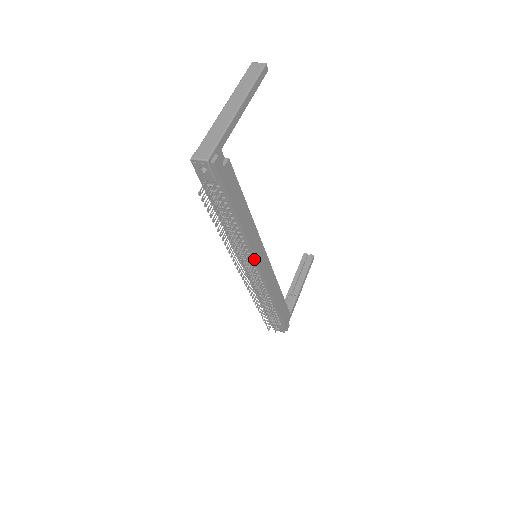
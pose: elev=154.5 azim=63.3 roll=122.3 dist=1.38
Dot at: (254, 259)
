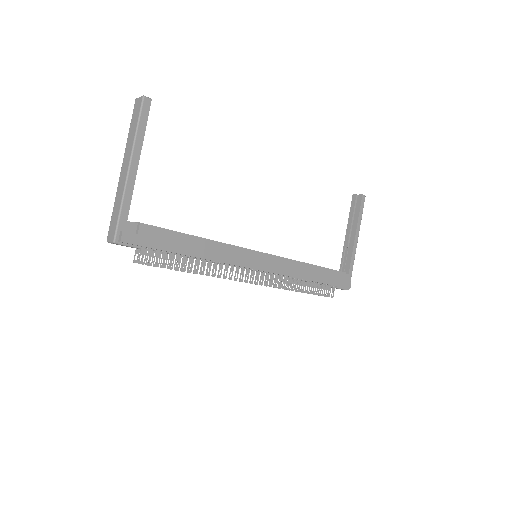
Dot at: (246, 268)
